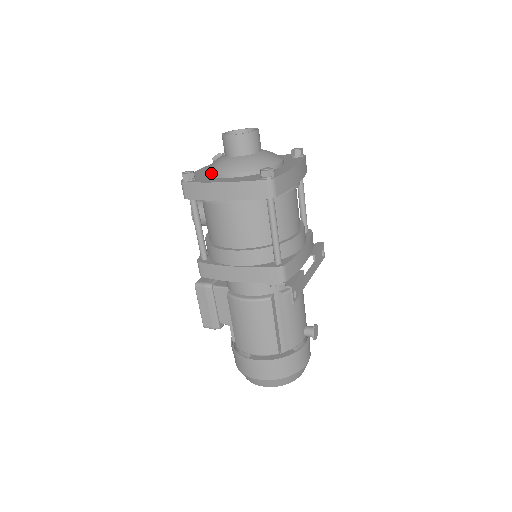
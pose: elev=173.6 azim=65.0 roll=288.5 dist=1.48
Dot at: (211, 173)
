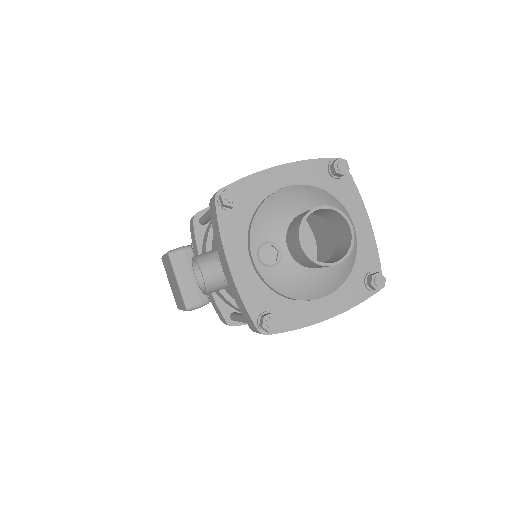
Dot at: (293, 299)
